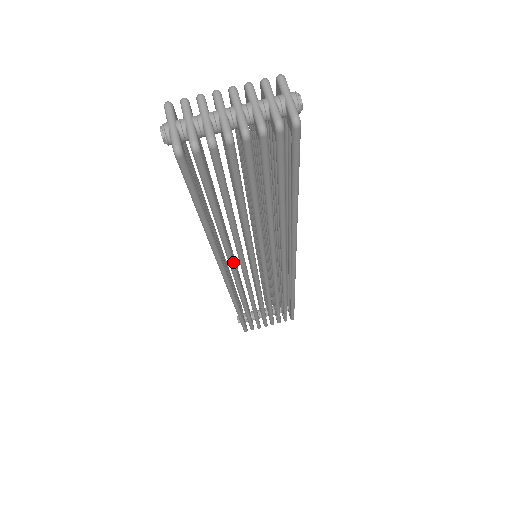
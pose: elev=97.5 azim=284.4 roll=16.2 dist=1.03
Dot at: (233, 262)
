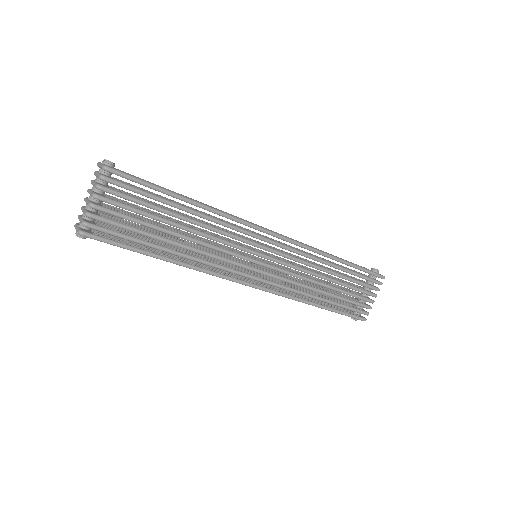
Dot at: (227, 268)
